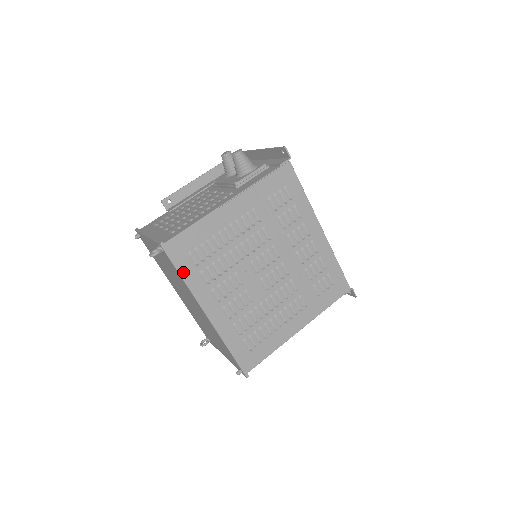
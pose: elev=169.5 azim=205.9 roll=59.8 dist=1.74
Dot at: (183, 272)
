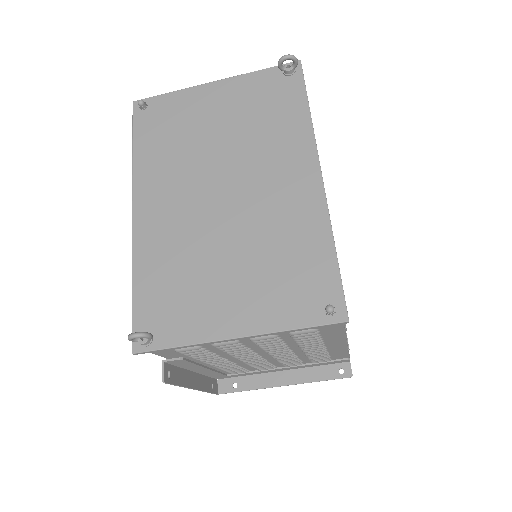
Dot at: (305, 109)
